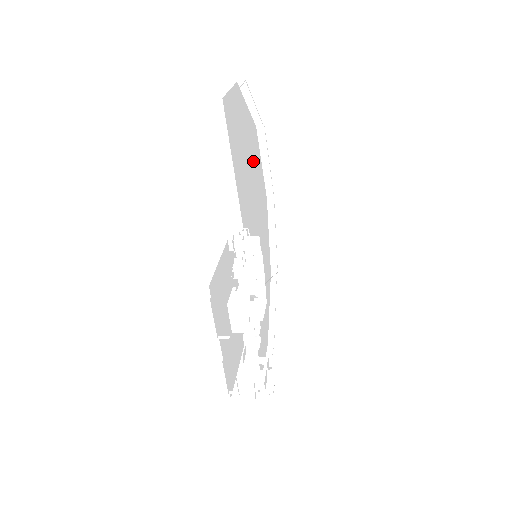
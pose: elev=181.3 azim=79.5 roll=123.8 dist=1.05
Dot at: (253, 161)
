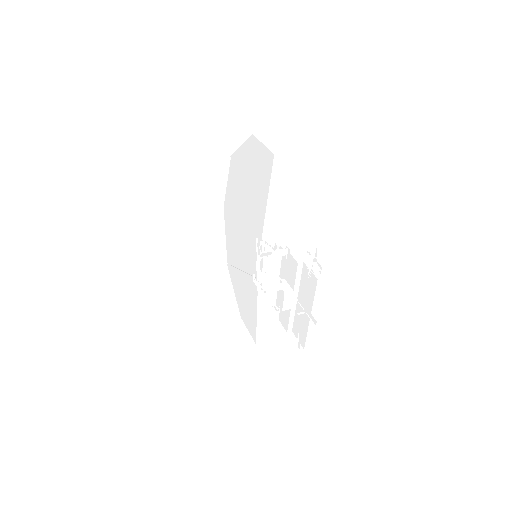
Dot at: occluded
